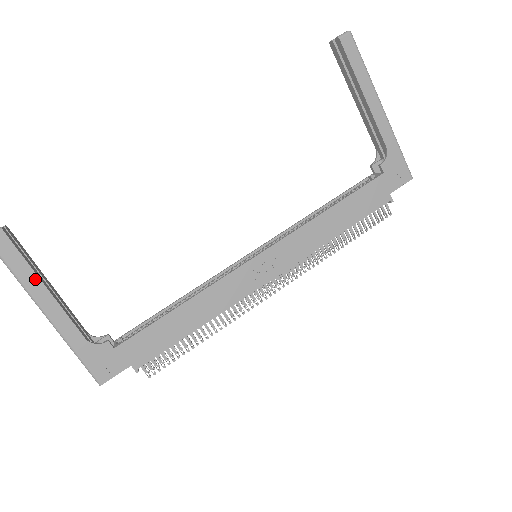
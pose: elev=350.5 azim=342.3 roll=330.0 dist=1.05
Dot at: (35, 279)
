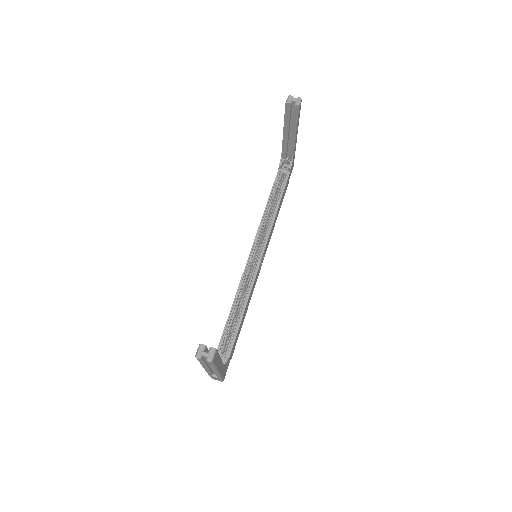
Dot at: (219, 360)
